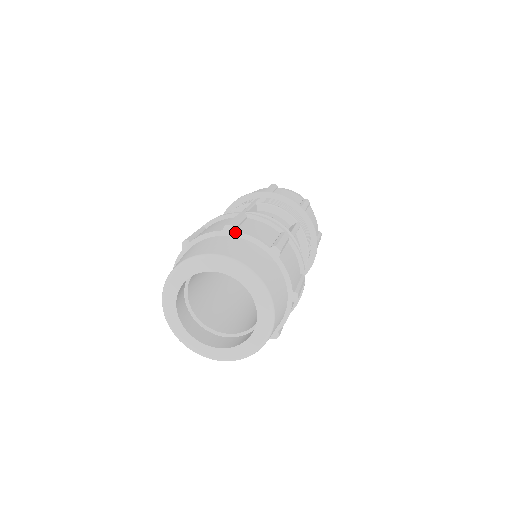
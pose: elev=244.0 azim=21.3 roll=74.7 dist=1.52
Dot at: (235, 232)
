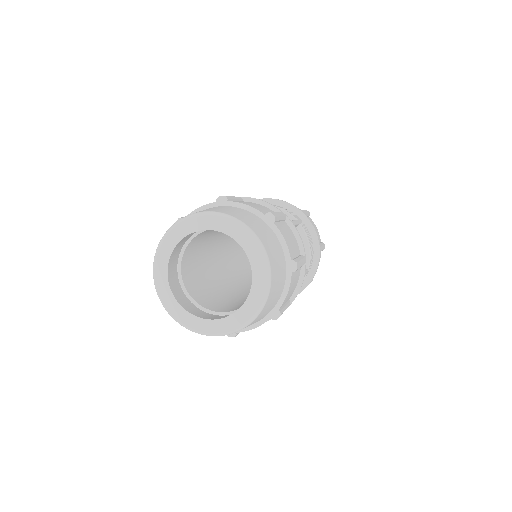
Dot at: (228, 202)
